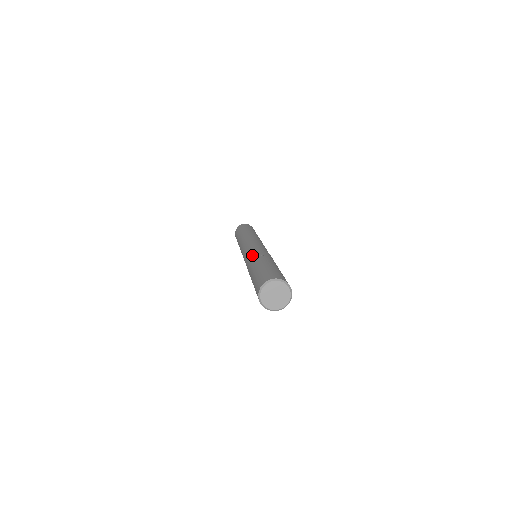
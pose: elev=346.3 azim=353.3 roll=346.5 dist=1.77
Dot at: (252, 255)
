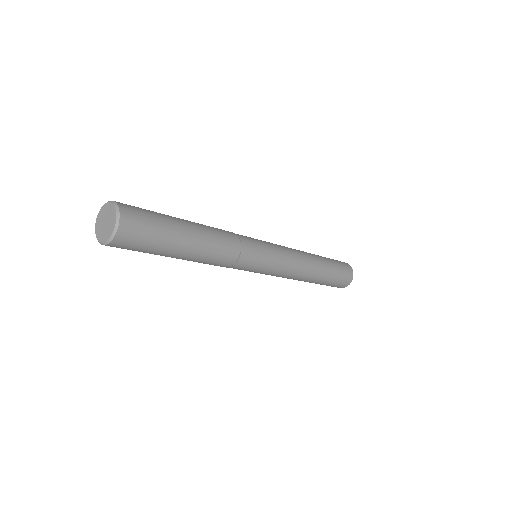
Dot at: occluded
